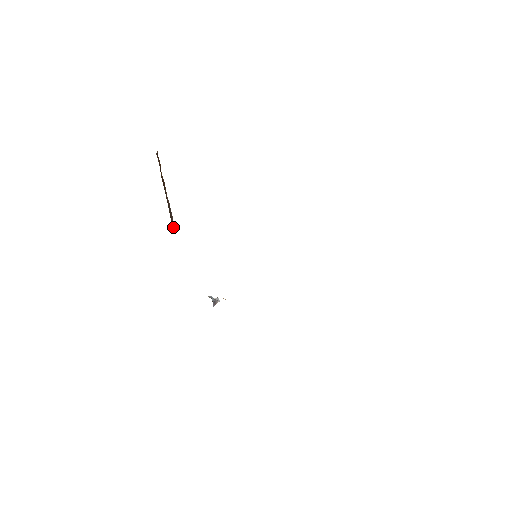
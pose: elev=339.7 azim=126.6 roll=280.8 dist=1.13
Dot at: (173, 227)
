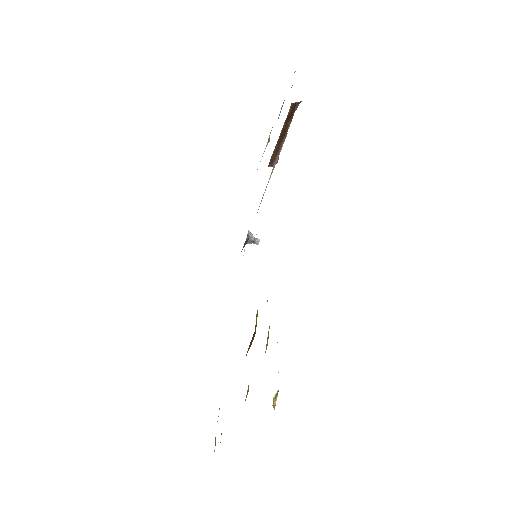
Dot at: (272, 165)
